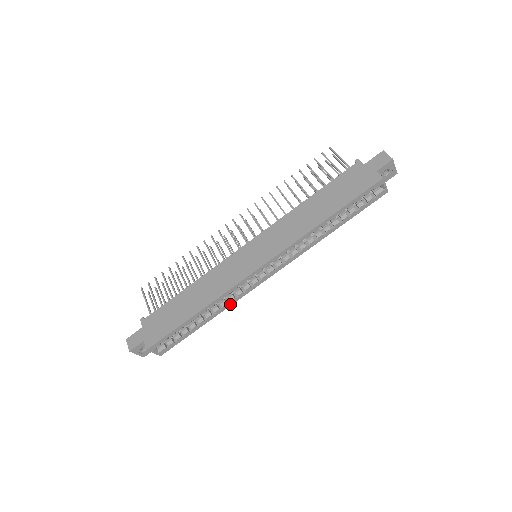
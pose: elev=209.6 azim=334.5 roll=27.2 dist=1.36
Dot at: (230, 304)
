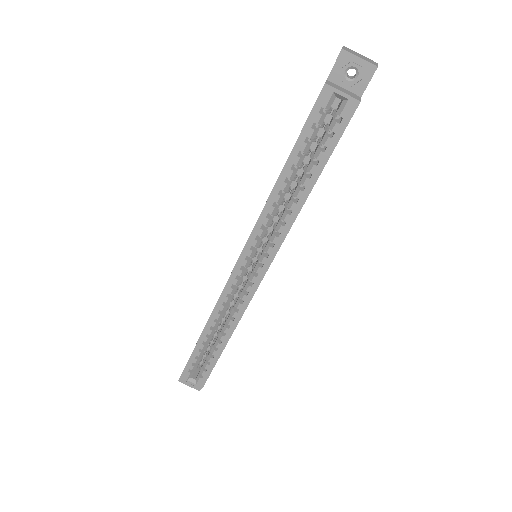
Dot at: (236, 321)
